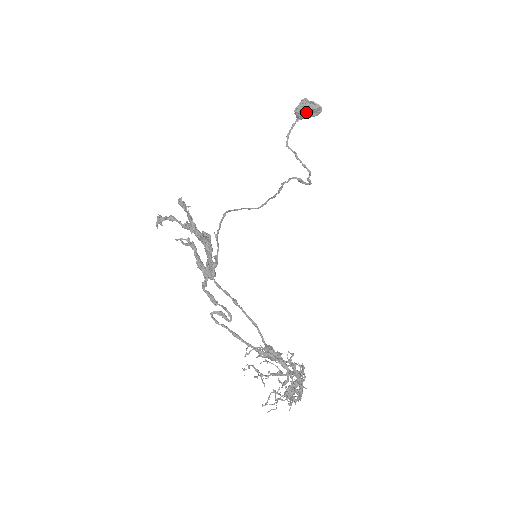
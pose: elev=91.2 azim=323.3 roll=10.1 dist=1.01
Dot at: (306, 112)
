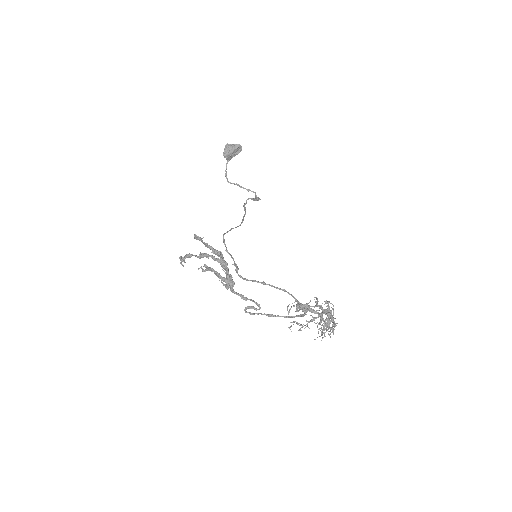
Dot at: (232, 153)
